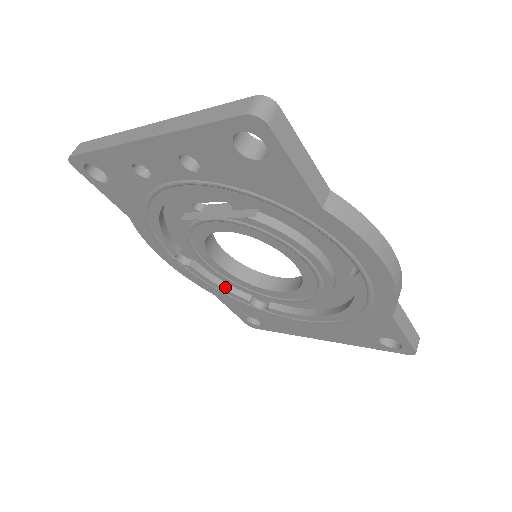
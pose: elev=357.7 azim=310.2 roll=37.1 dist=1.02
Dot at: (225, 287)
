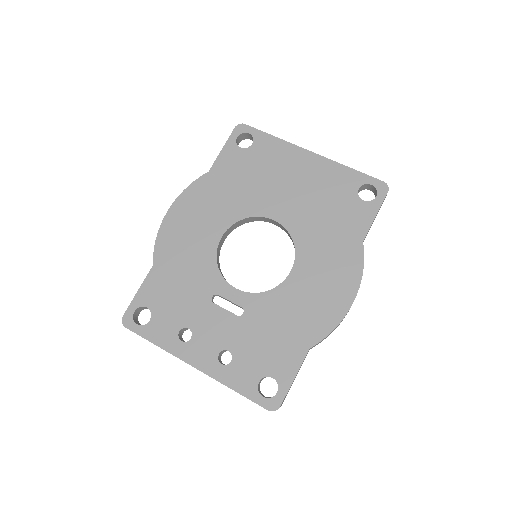
Dot at: occluded
